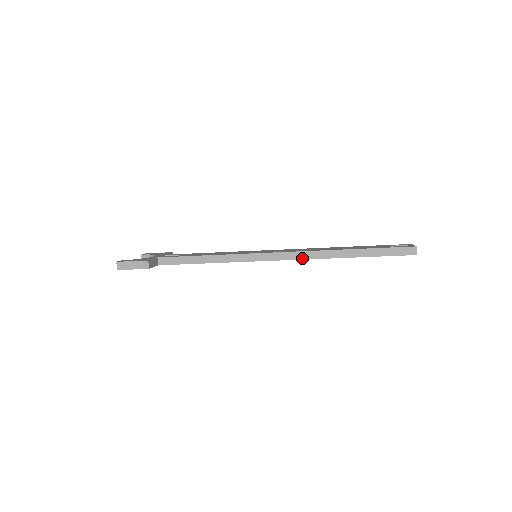
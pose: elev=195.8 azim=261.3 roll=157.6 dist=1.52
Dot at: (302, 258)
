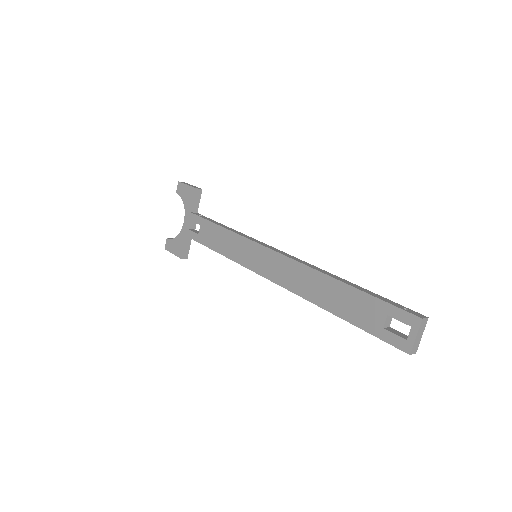
Dot at: occluded
